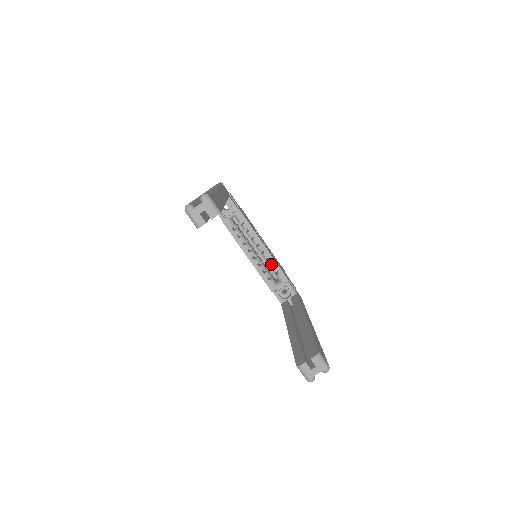
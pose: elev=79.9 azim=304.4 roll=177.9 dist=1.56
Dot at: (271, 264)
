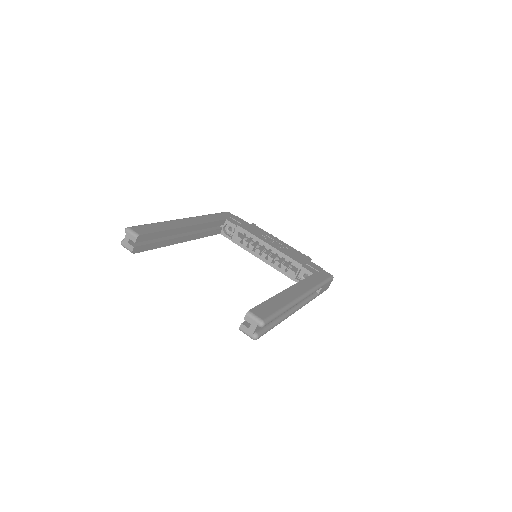
Dot at: (281, 257)
